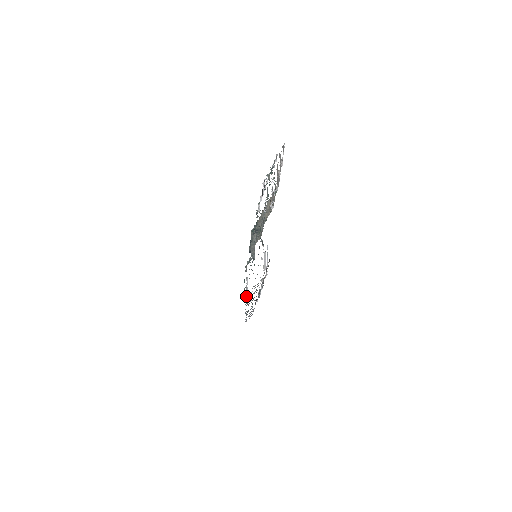
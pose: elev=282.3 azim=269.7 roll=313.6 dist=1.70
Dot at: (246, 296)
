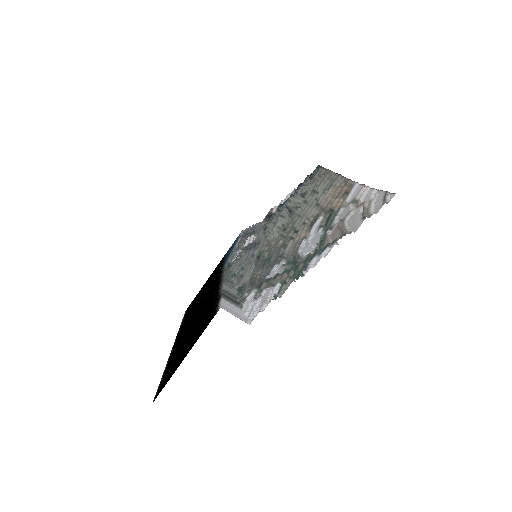
Dot at: (239, 245)
